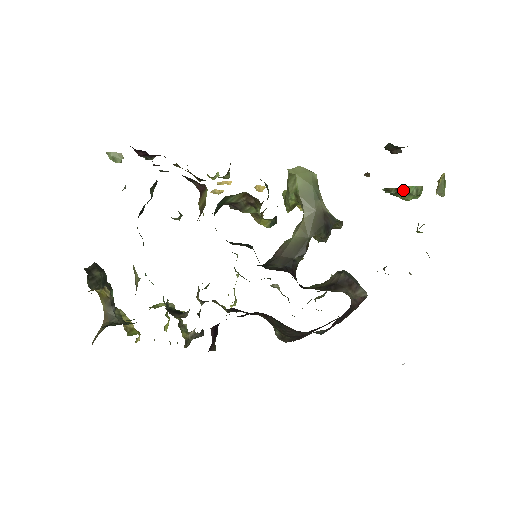
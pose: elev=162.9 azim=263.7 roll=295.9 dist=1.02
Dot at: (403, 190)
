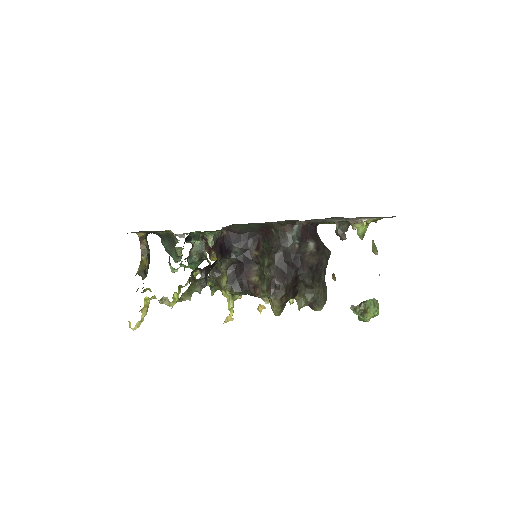
Dot at: (364, 305)
